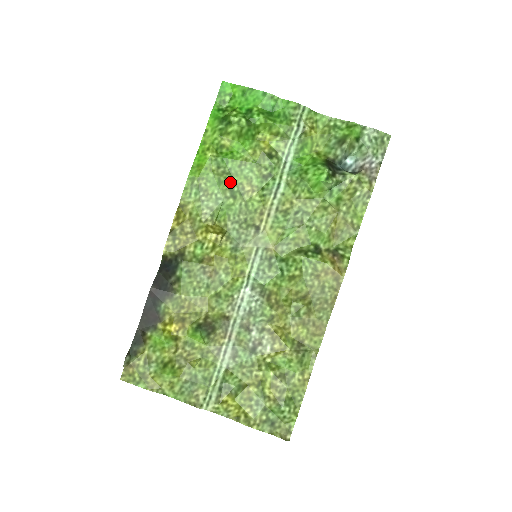
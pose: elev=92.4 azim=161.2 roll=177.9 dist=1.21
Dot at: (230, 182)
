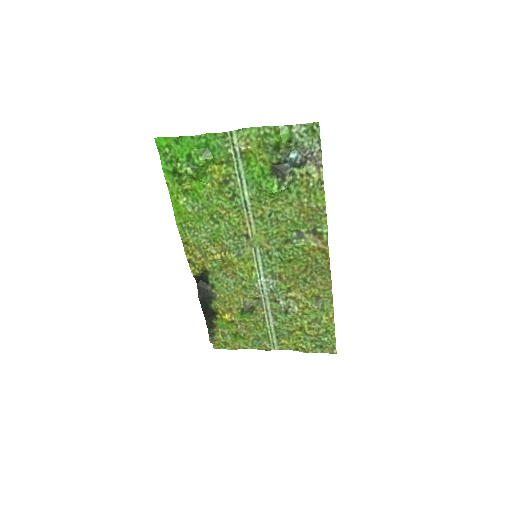
Dot at: (208, 214)
